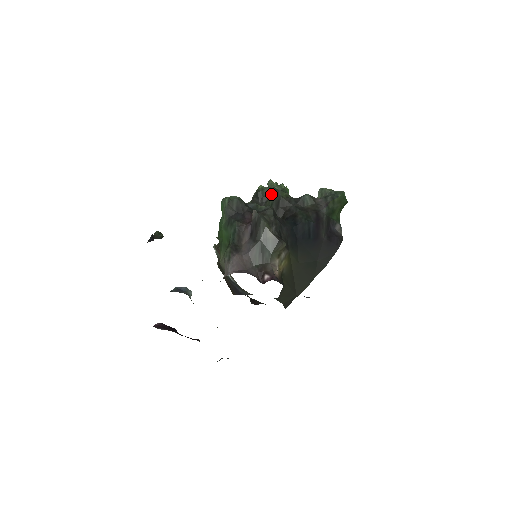
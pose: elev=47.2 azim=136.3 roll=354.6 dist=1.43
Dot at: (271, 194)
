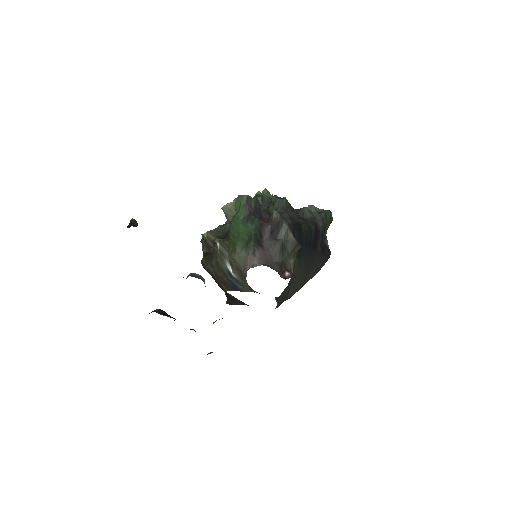
Dot at: (275, 201)
